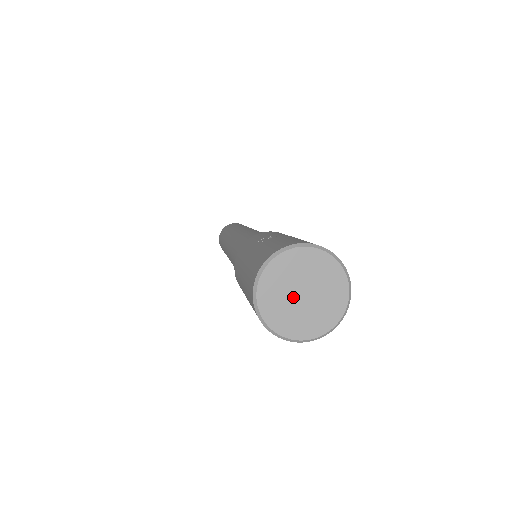
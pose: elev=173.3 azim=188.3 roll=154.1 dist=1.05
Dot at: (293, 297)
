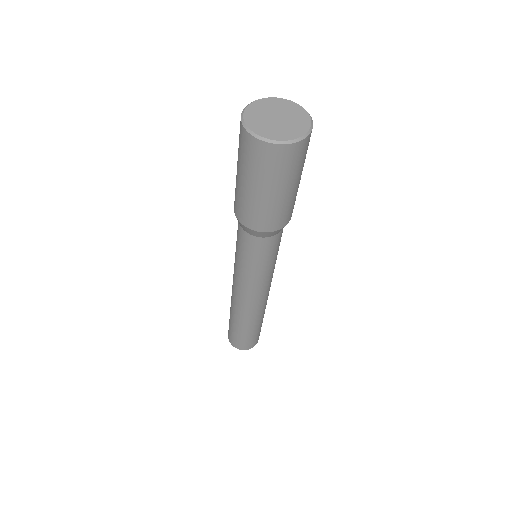
Dot at: (275, 123)
